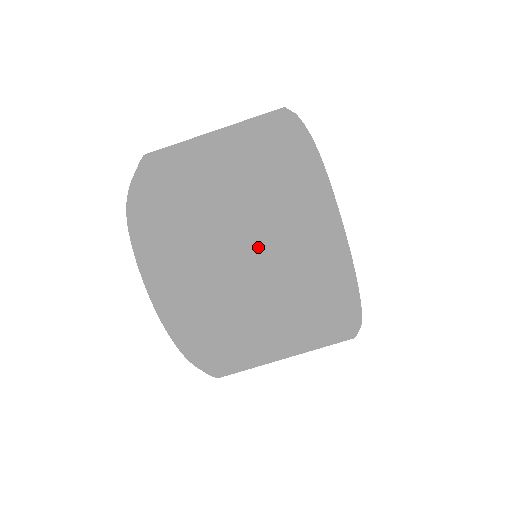
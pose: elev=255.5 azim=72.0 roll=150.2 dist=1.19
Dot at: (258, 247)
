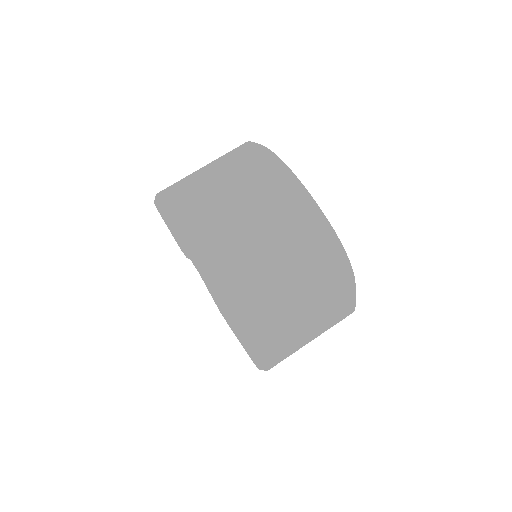
Dot at: (214, 162)
